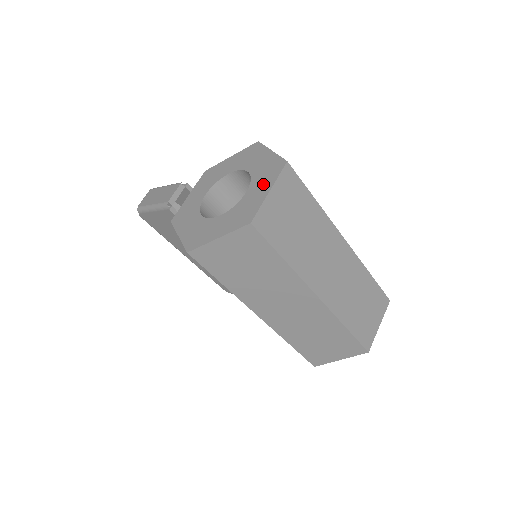
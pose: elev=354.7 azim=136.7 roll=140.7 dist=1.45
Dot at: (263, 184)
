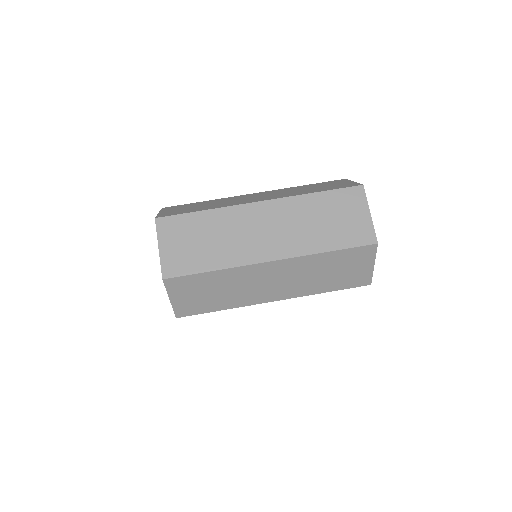
Dot at: occluded
